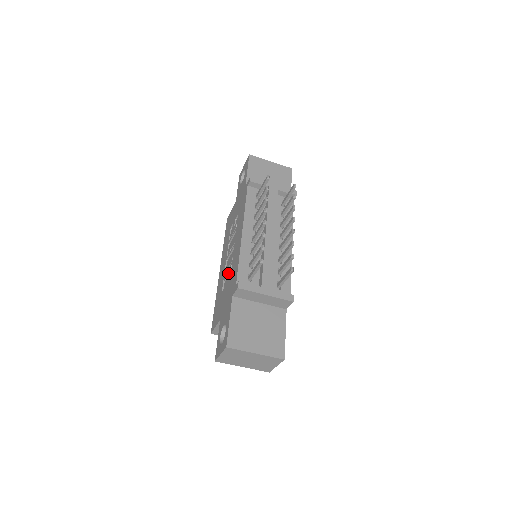
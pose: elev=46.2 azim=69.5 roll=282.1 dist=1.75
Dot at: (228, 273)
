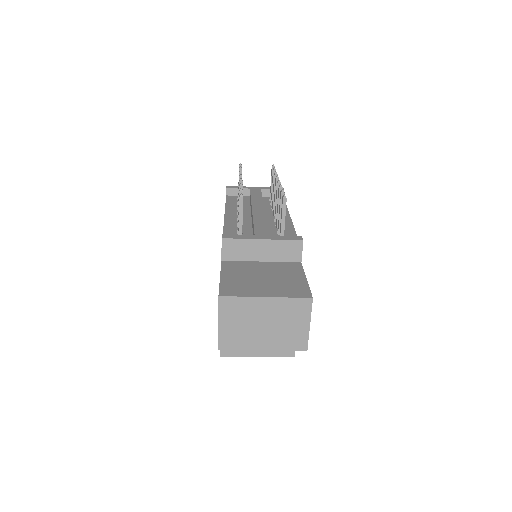
Dot at: occluded
